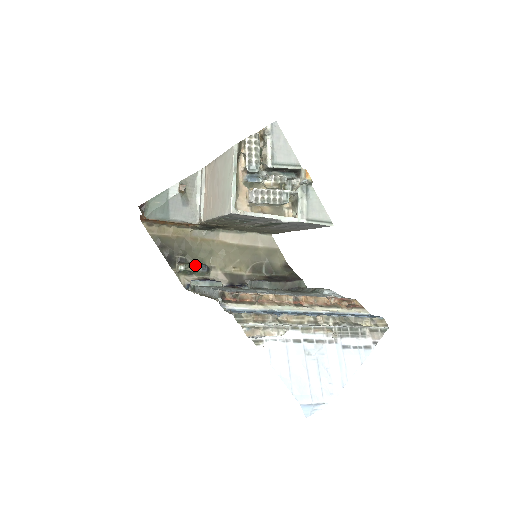
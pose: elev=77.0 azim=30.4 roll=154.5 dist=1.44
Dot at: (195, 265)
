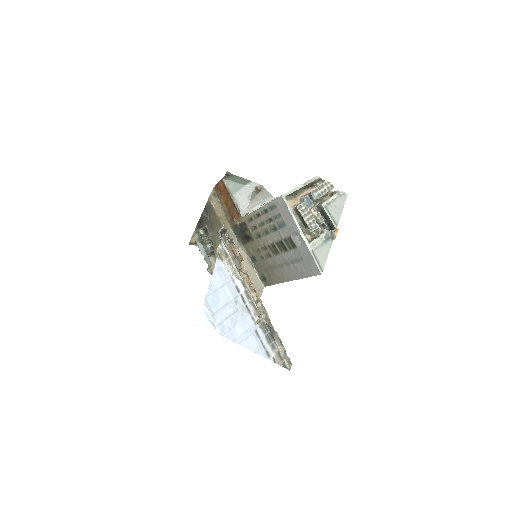
Dot at: (210, 241)
